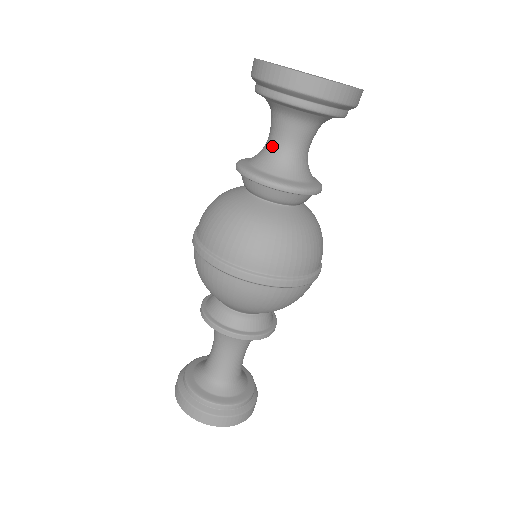
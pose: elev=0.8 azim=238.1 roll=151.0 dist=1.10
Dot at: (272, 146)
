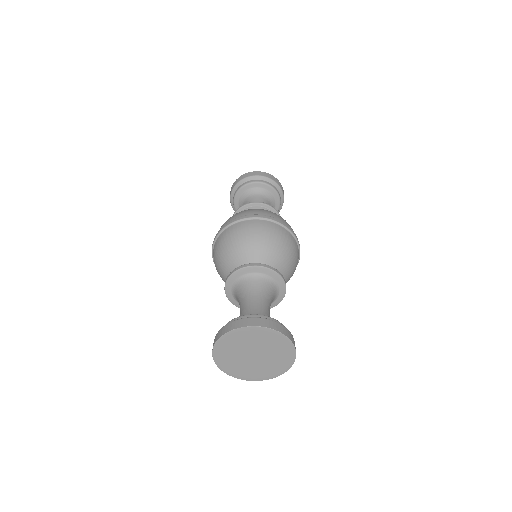
Dot at: occluded
